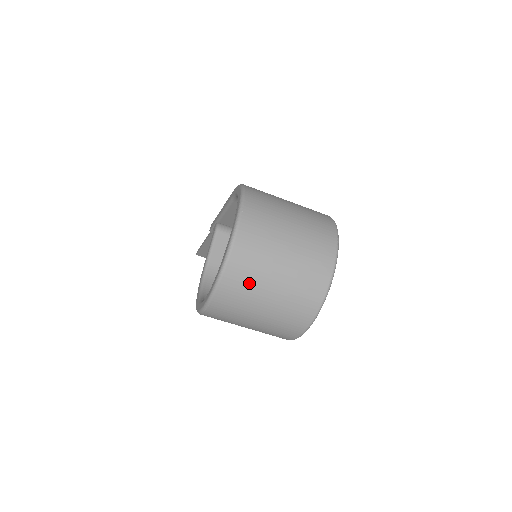
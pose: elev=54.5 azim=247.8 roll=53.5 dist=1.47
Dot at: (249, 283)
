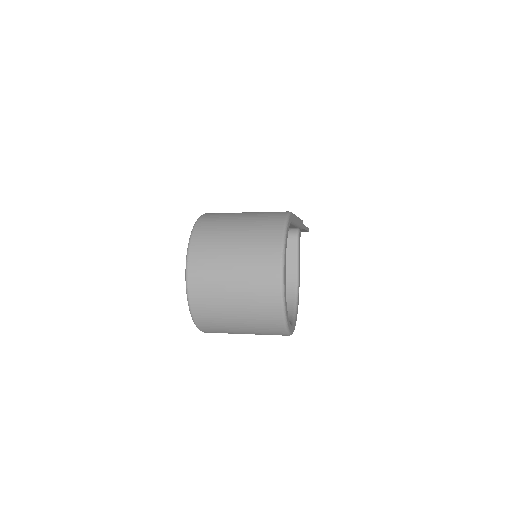
Dot at: (215, 315)
